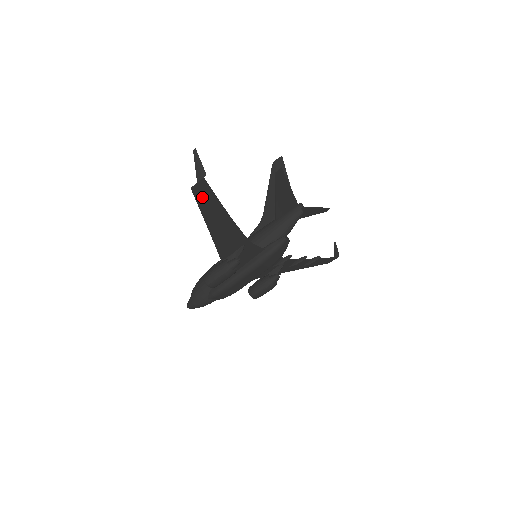
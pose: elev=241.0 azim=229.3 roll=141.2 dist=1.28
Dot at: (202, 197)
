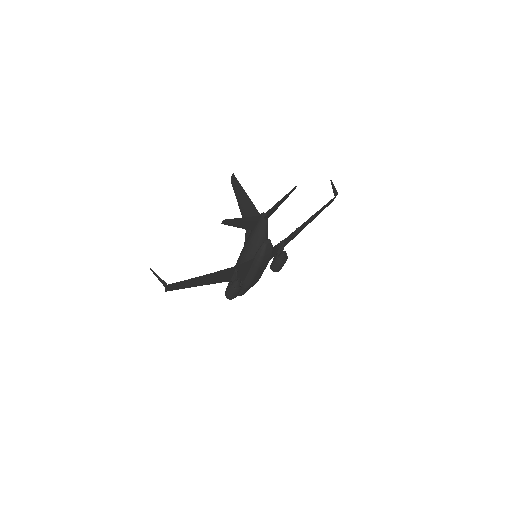
Dot at: (177, 287)
